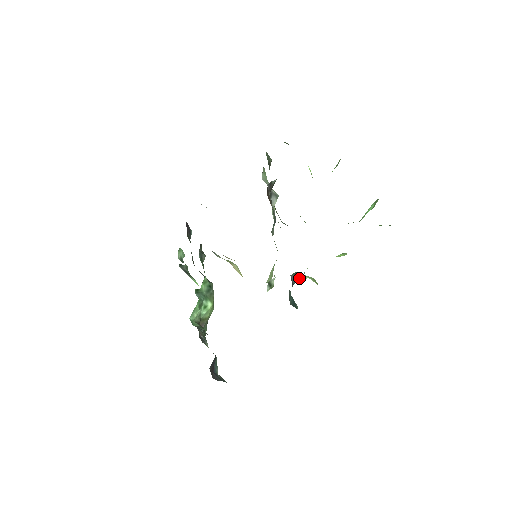
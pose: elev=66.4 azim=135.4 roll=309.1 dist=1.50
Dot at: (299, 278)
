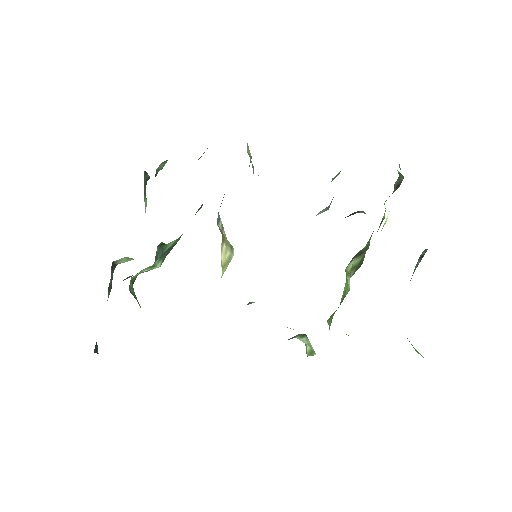
Dot at: (297, 336)
